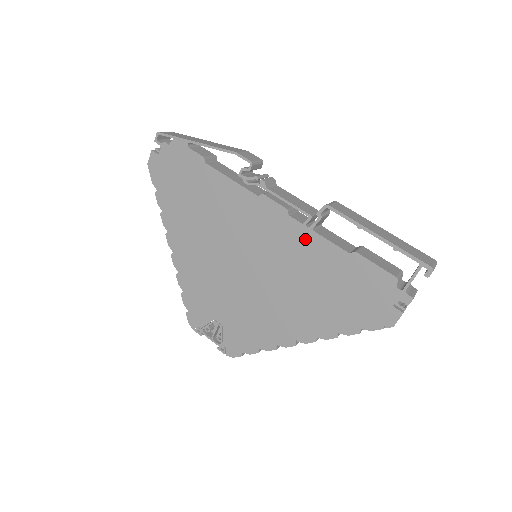
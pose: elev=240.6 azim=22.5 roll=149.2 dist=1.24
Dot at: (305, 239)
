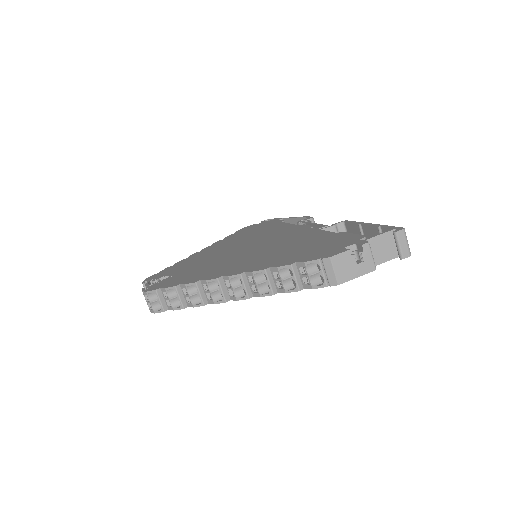
Dot at: (309, 233)
